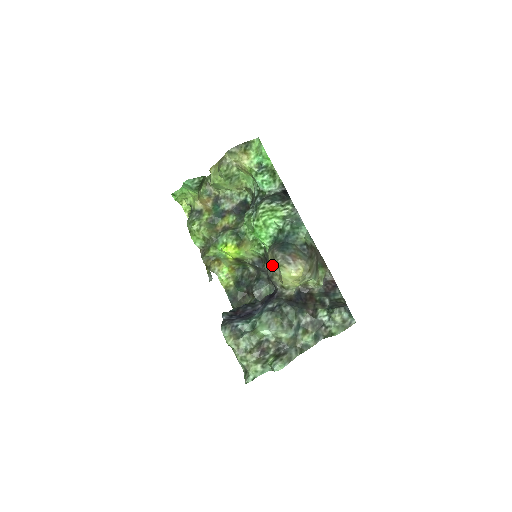
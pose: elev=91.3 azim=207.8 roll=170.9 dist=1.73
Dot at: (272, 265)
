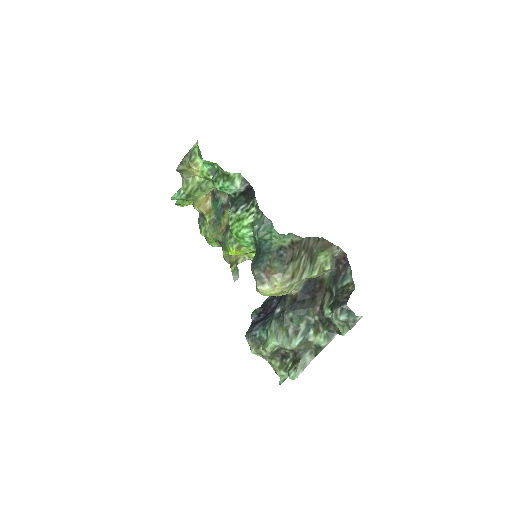
Dot at: occluded
